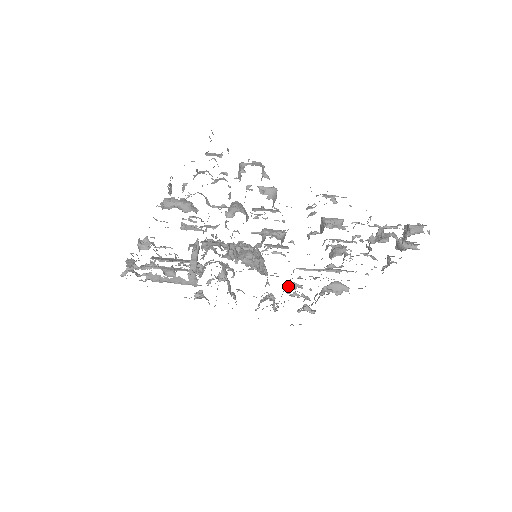
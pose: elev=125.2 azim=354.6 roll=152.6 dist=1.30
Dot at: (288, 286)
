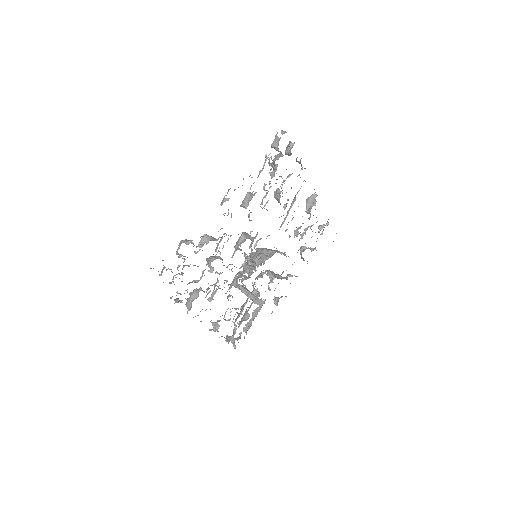
Dot at: (294, 237)
